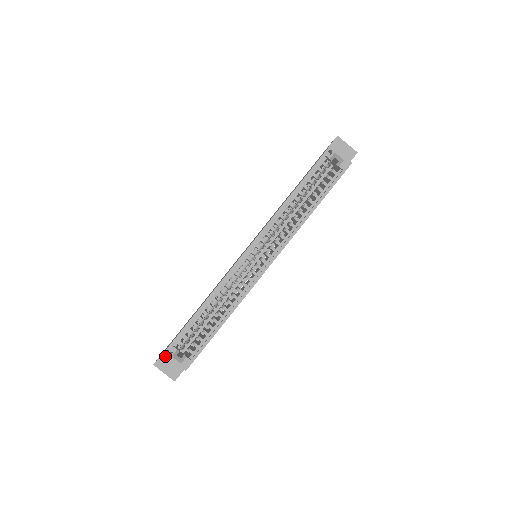
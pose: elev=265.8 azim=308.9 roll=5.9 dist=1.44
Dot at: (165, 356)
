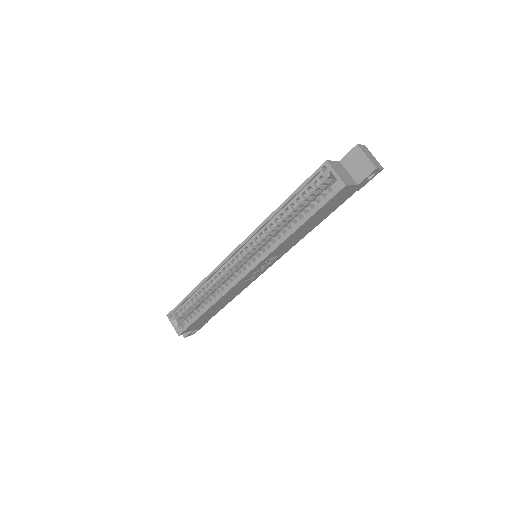
Dot at: occluded
